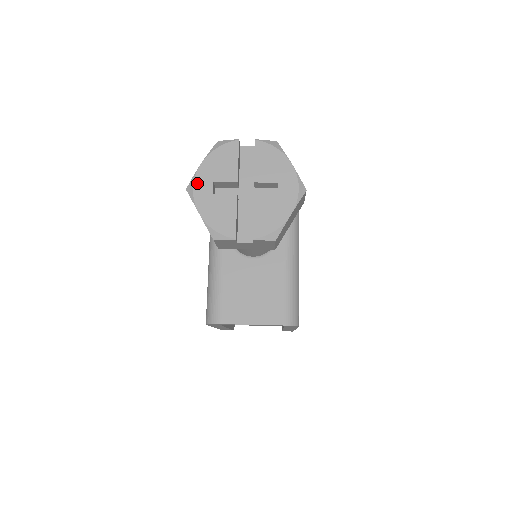
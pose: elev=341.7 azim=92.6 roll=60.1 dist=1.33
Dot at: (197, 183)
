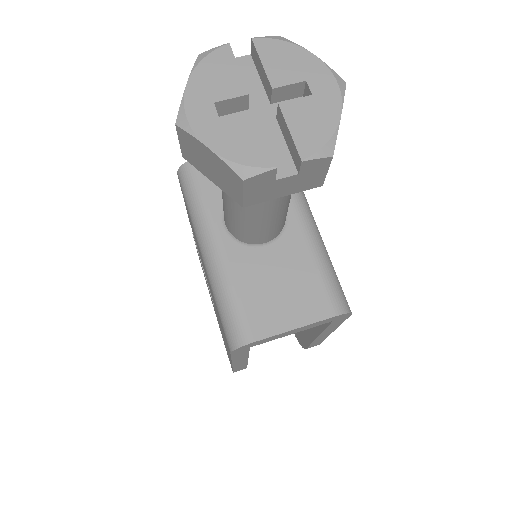
Dot at: (190, 110)
